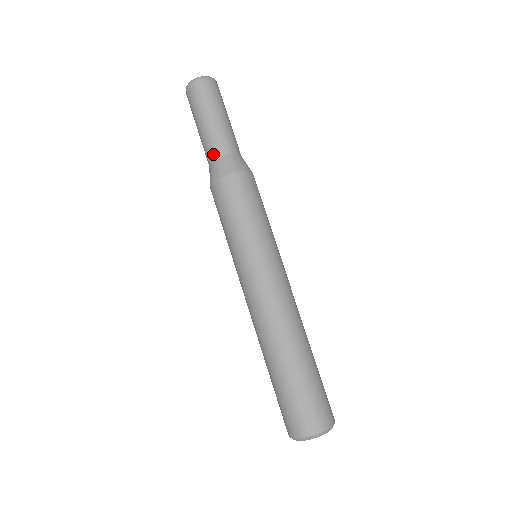
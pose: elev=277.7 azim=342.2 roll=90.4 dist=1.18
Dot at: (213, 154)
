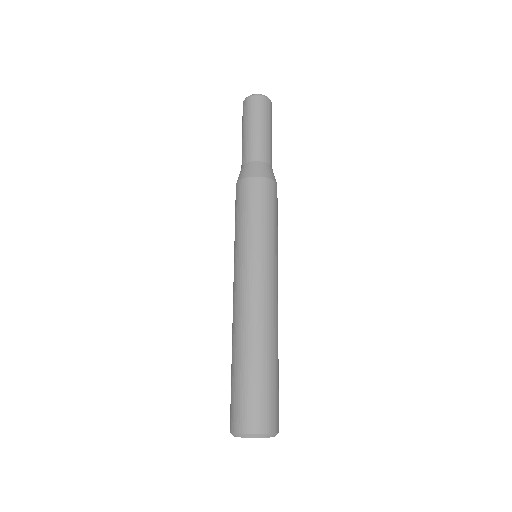
Dot at: occluded
